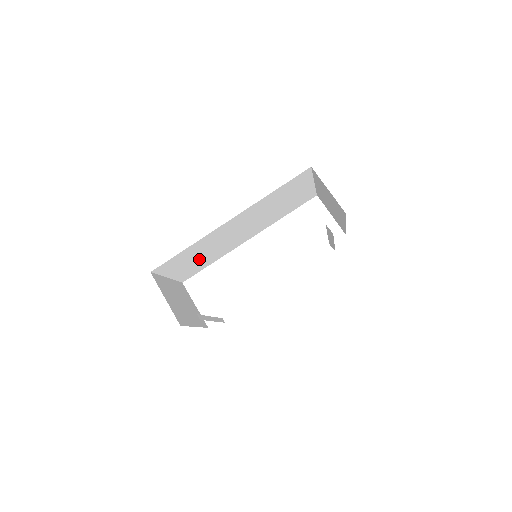
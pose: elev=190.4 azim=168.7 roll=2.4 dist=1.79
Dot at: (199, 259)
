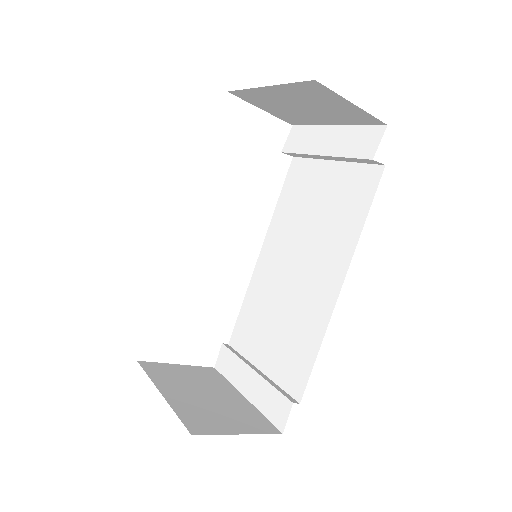
Dot at: occluded
